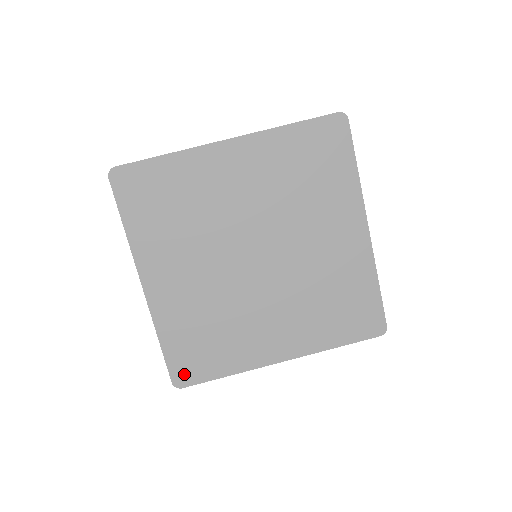
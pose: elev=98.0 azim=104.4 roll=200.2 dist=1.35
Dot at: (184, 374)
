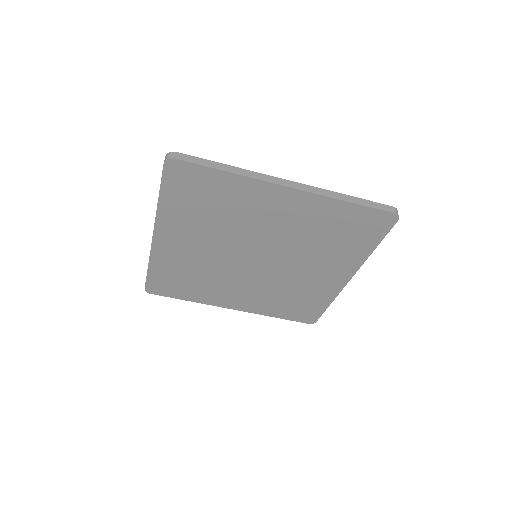
Dot at: (157, 289)
